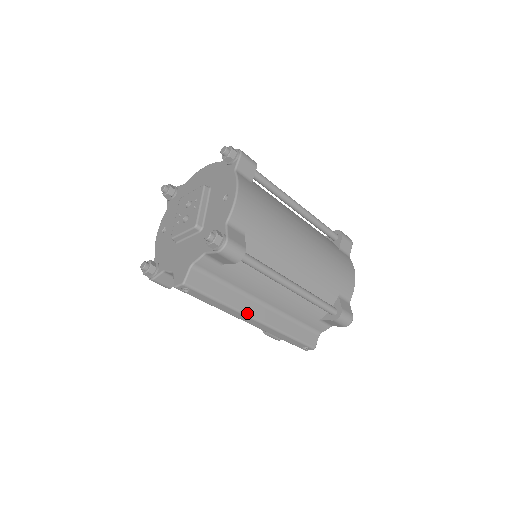
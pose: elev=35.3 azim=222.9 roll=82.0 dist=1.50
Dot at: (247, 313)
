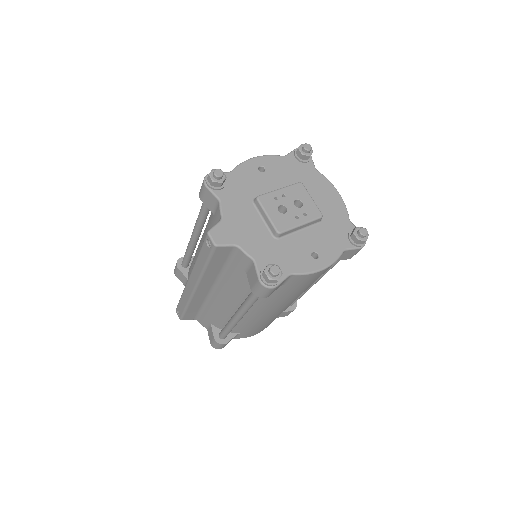
Dot at: (200, 284)
